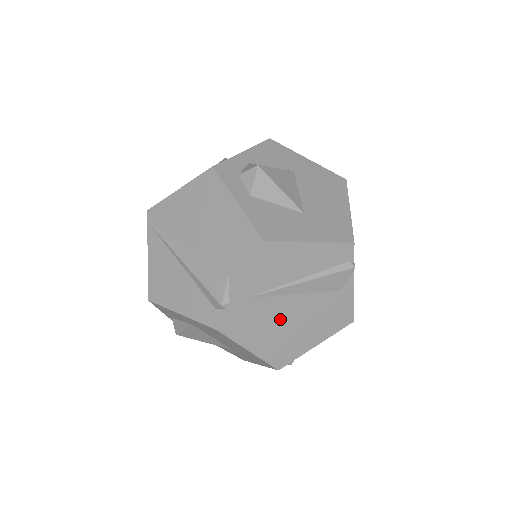
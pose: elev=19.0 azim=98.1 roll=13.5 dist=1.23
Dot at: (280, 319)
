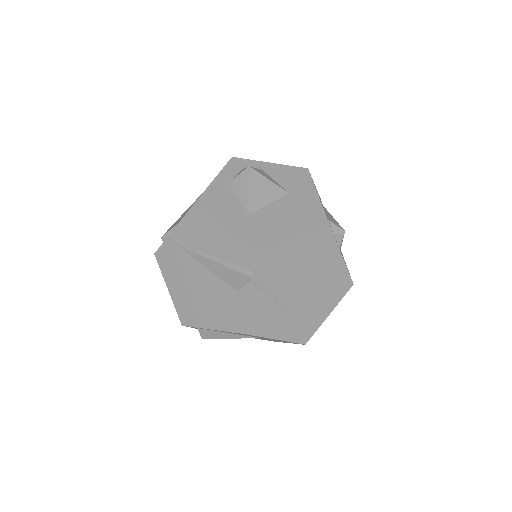
Dot at: (191, 280)
